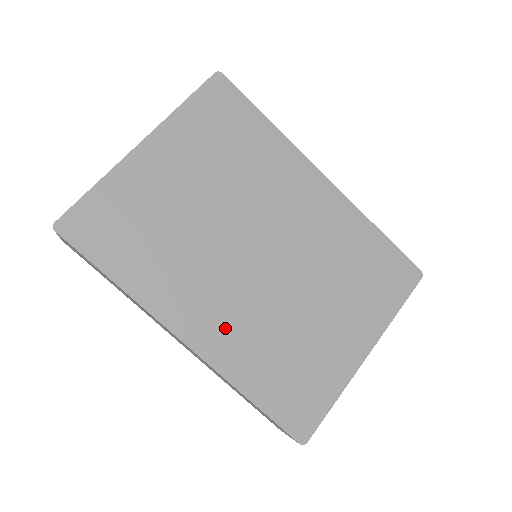
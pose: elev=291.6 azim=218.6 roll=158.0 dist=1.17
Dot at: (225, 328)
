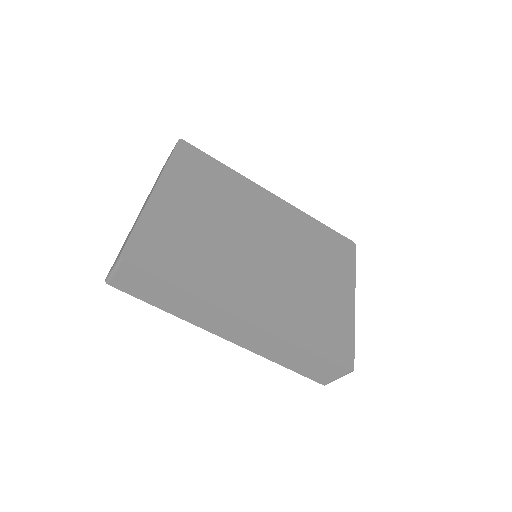
Dot at: (267, 303)
